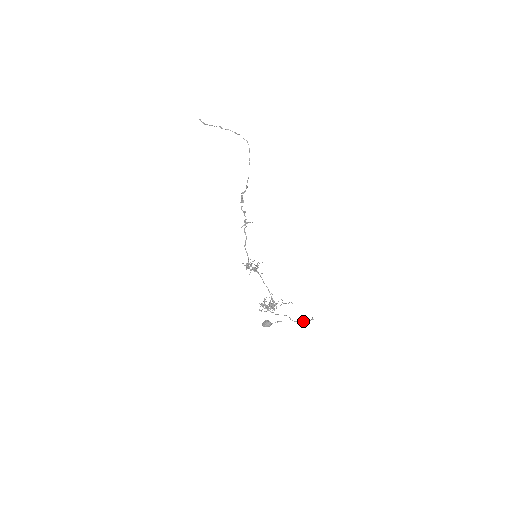
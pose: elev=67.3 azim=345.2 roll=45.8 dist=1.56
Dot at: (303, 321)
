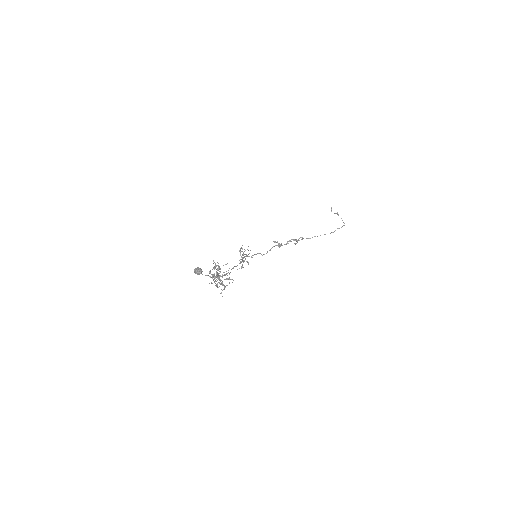
Dot at: occluded
